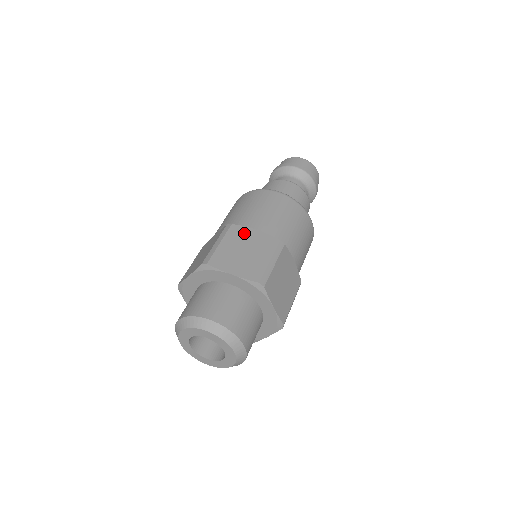
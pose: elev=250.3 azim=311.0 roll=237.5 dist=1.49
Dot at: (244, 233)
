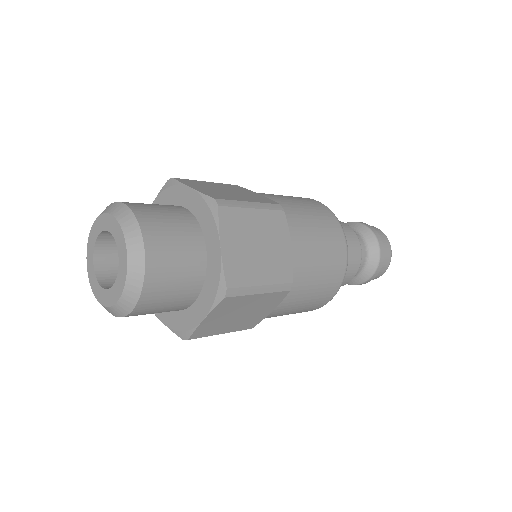
Dot at: (243, 190)
